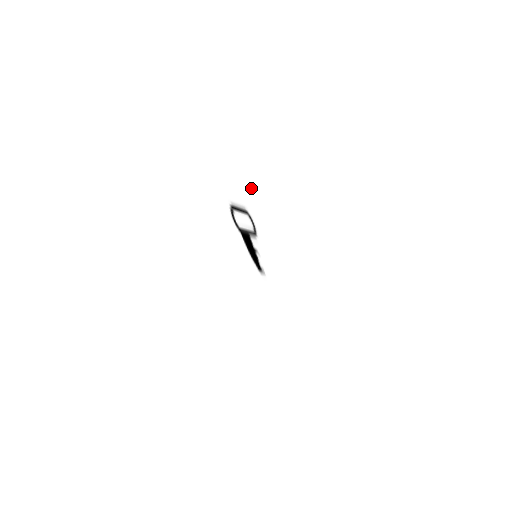
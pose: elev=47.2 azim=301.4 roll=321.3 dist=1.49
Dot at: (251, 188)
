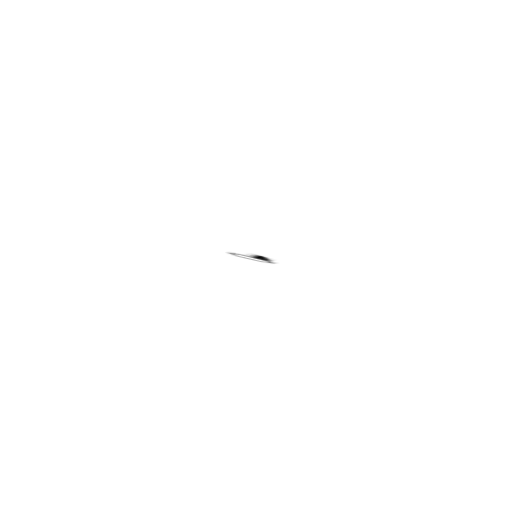
Dot at: occluded
